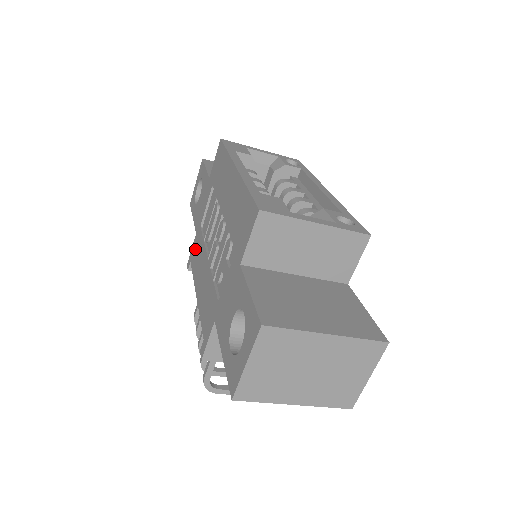
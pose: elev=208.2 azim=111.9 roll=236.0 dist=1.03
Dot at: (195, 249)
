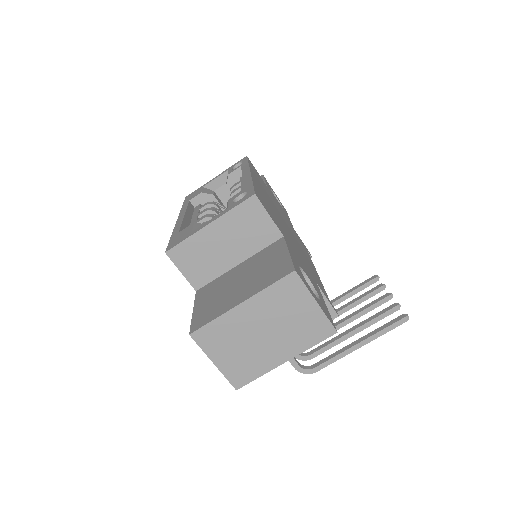
Dot at: occluded
